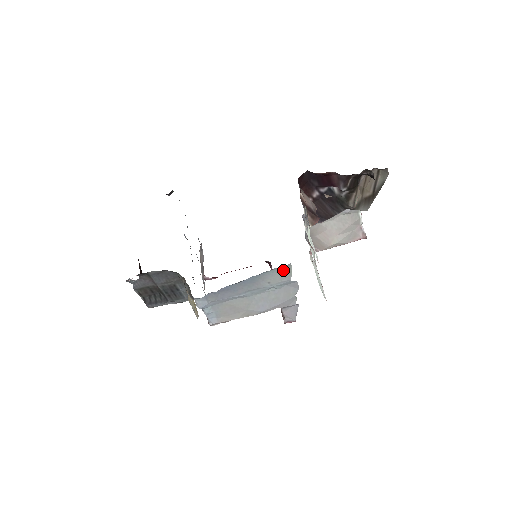
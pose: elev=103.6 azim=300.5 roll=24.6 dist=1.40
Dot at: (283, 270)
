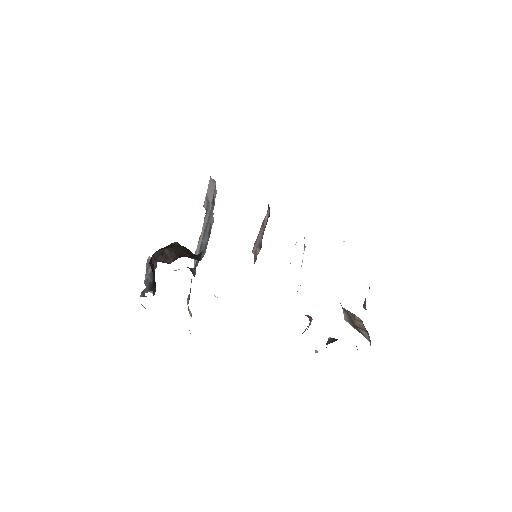
Dot at: occluded
